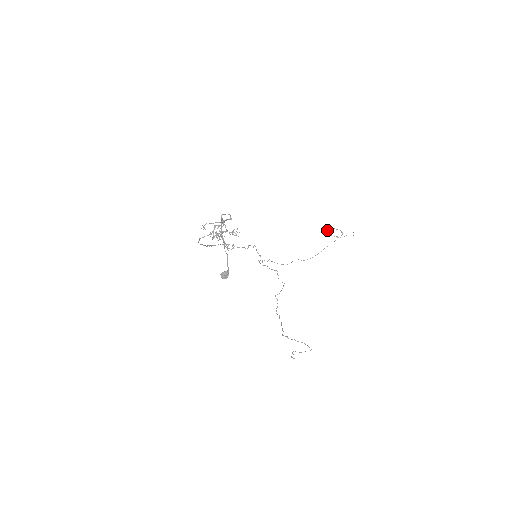
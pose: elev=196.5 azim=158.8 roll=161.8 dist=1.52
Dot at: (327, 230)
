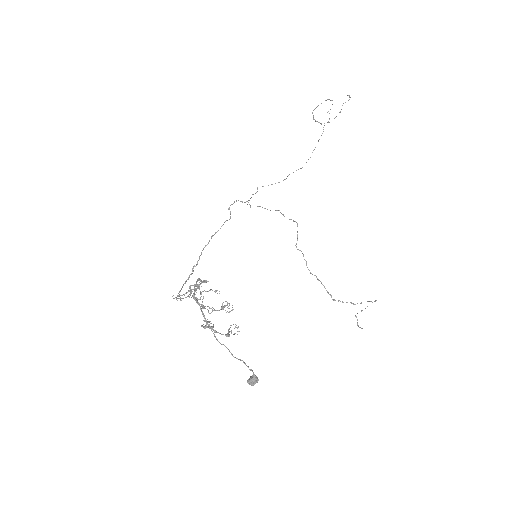
Dot at: (313, 119)
